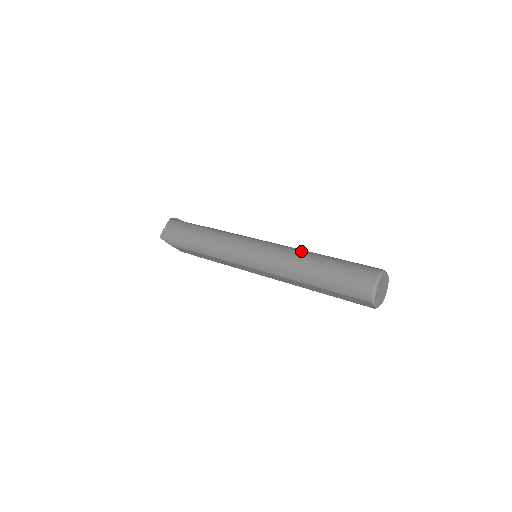
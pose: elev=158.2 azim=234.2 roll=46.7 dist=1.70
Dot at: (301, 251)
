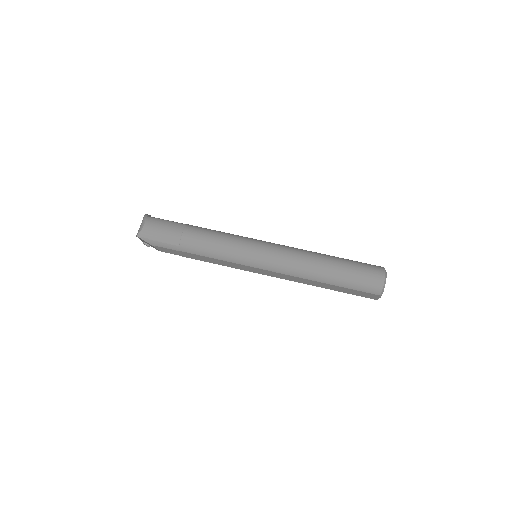
Dot at: (309, 252)
